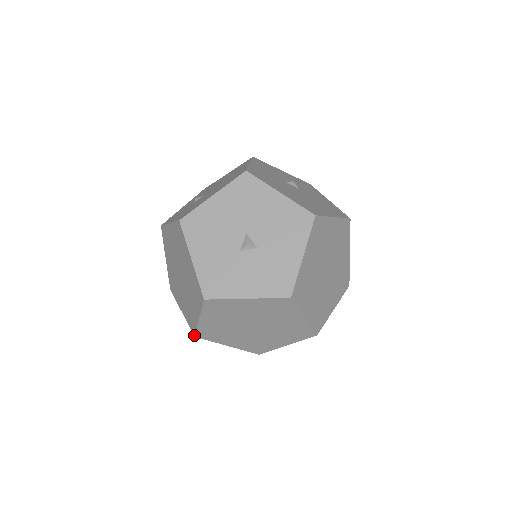
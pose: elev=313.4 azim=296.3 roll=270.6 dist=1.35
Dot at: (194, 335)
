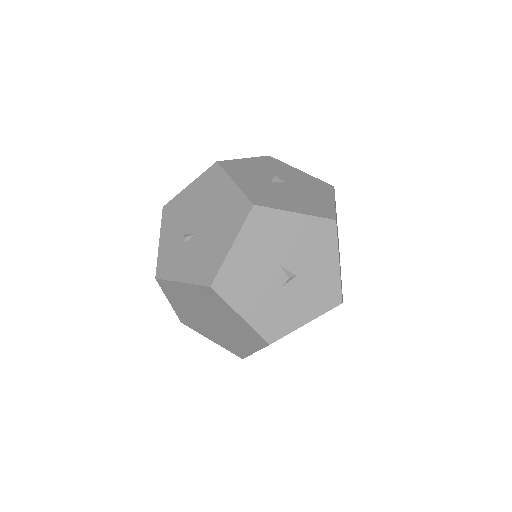
Dot at: (242, 358)
